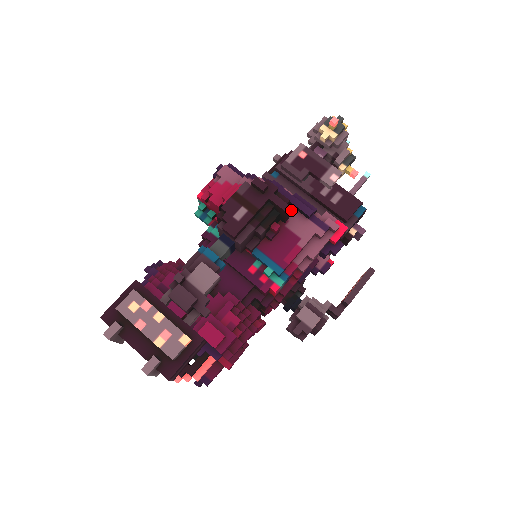
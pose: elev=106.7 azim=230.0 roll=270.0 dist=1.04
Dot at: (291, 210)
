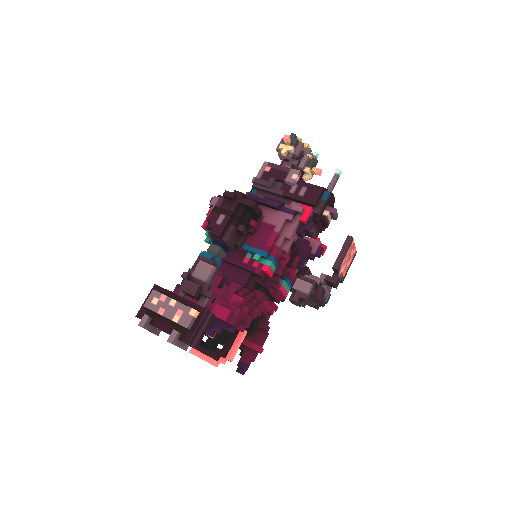
Dot at: (264, 209)
